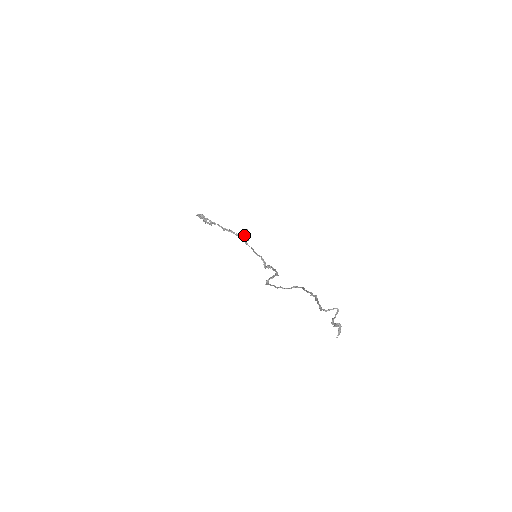
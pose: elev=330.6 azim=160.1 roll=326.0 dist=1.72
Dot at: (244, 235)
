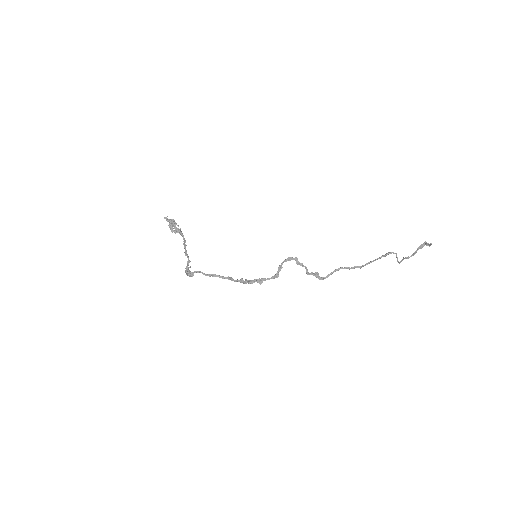
Dot at: (189, 271)
